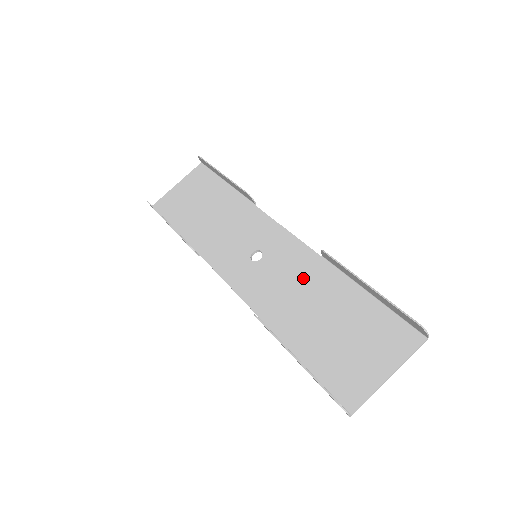
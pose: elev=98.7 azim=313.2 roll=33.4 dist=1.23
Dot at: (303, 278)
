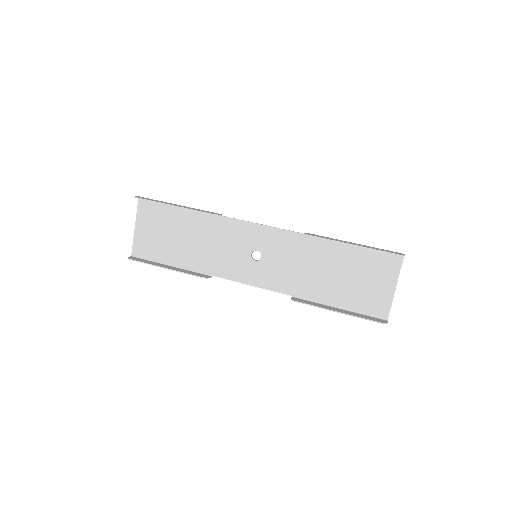
Dot at: (302, 255)
